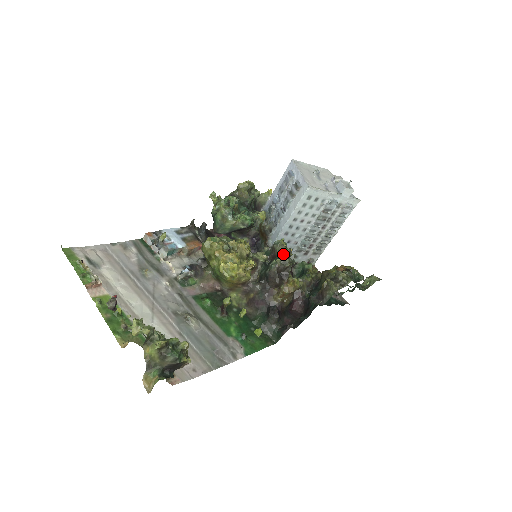
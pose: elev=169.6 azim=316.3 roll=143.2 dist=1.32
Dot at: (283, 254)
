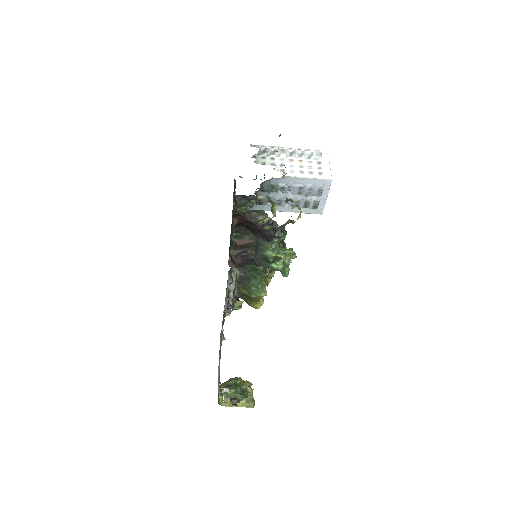
Dot at: occluded
